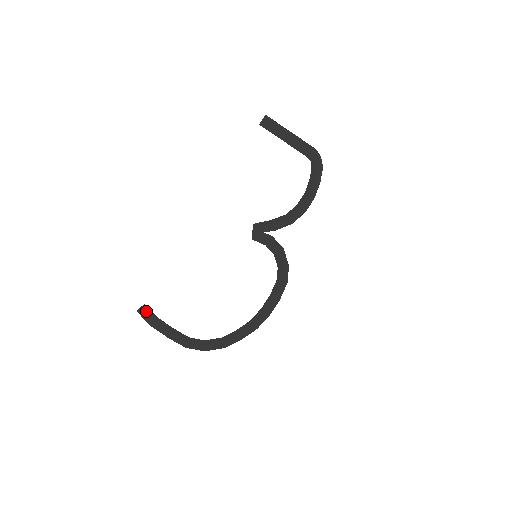
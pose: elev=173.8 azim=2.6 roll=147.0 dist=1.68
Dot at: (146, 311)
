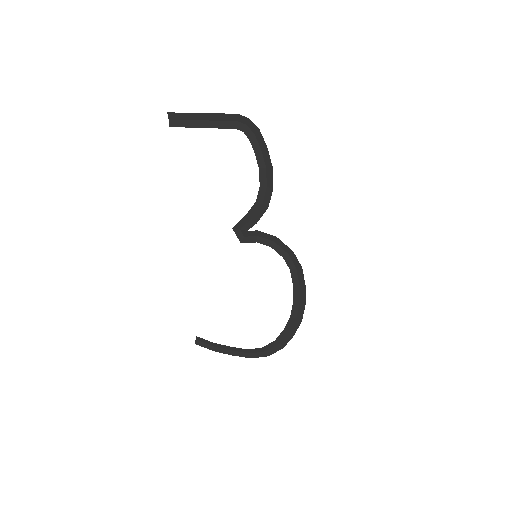
Dot at: (201, 341)
